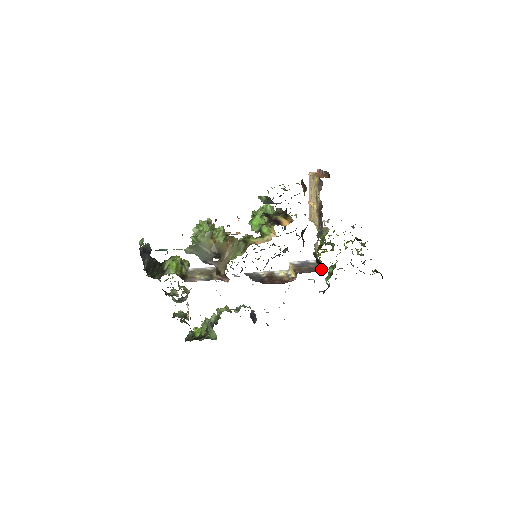
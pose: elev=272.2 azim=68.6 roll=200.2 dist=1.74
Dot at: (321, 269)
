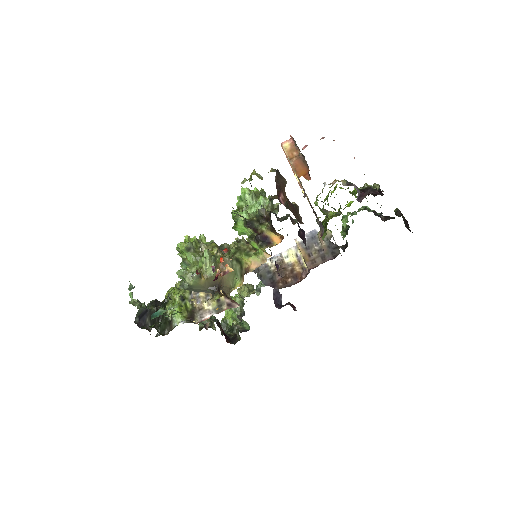
Dot at: (333, 250)
